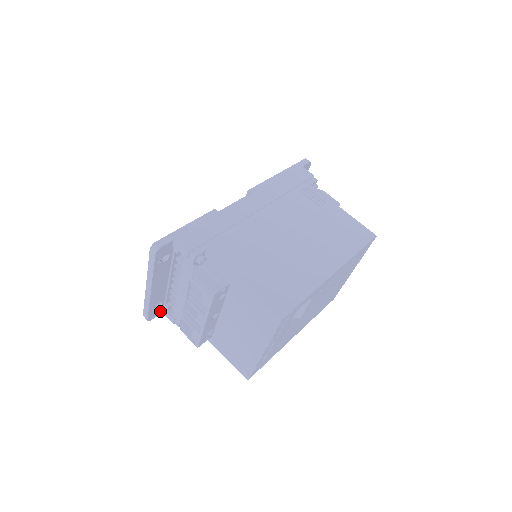
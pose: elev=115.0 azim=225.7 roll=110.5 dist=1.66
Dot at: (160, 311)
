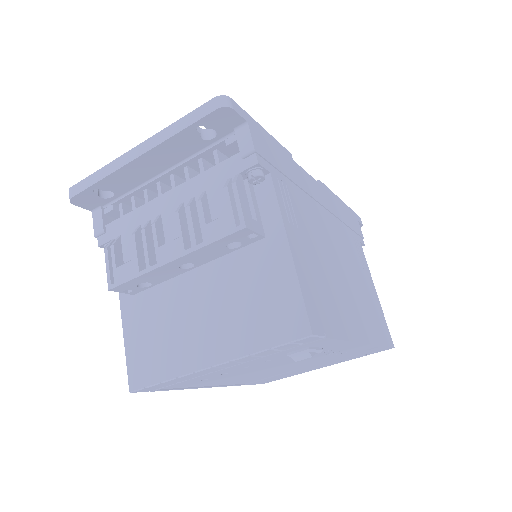
Dot at: (94, 206)
